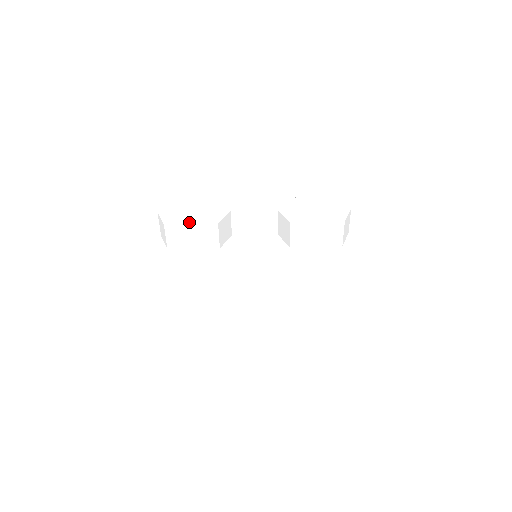
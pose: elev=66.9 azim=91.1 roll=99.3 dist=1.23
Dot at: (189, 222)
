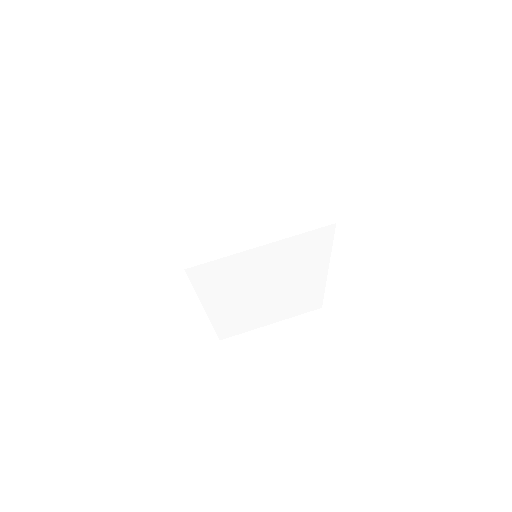
Dot at: occluded
